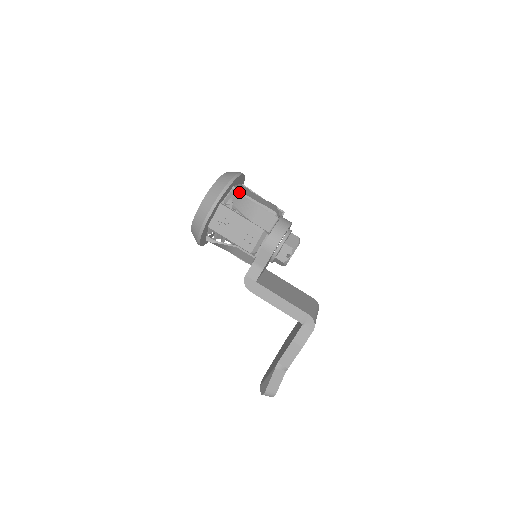
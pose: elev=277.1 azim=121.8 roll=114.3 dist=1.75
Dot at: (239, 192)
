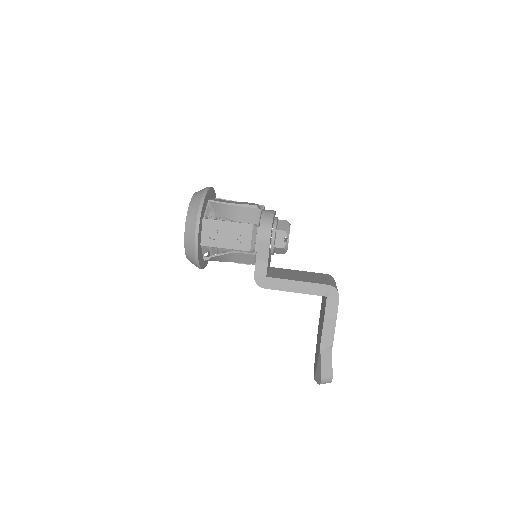
Dot at: occluded
